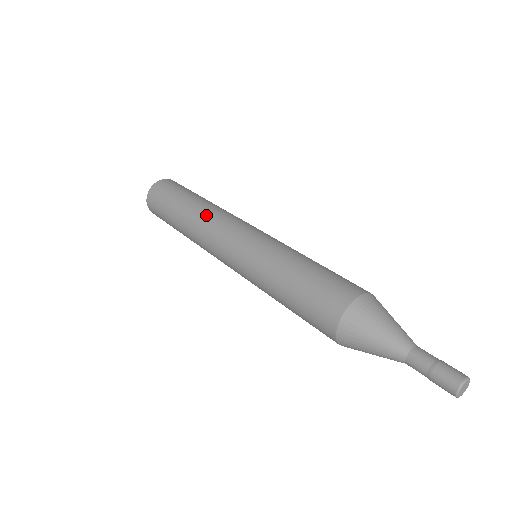
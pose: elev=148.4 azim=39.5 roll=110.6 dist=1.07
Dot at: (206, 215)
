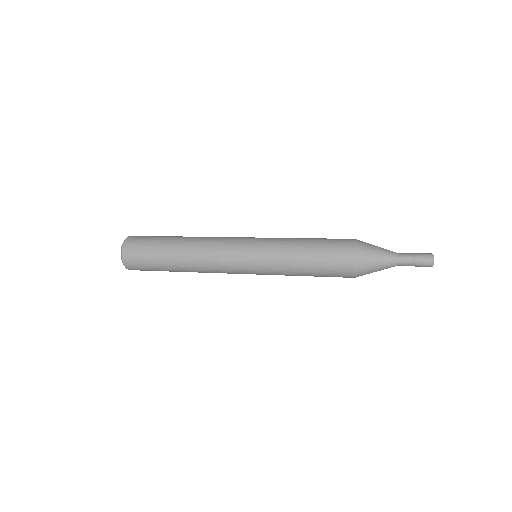
Dot at: (201, 245)
